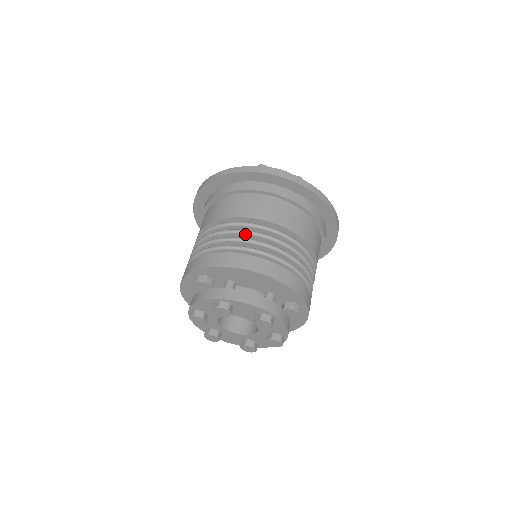
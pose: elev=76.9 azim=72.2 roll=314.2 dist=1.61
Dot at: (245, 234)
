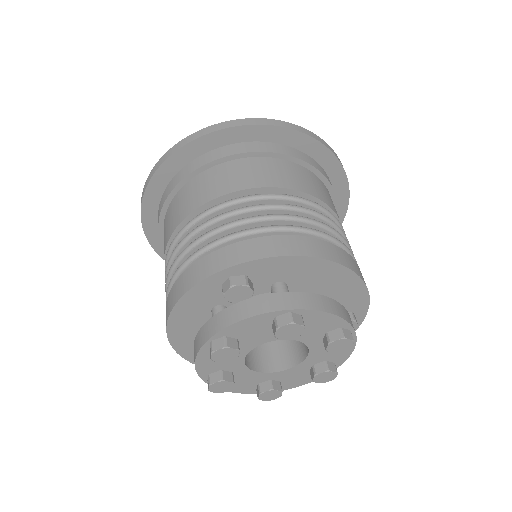
Dot at: (293, 211)
